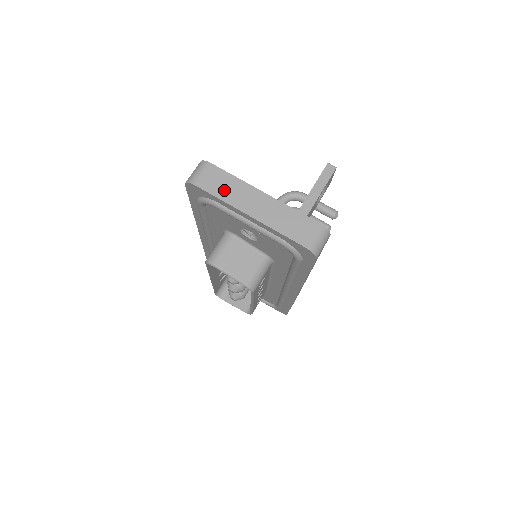
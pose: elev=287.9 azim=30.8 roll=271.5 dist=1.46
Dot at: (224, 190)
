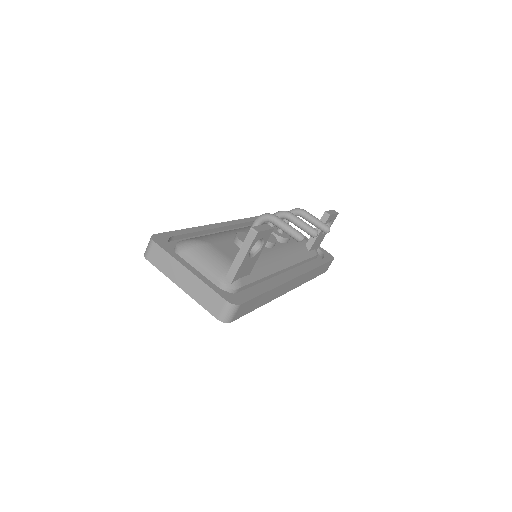
Dot at: (164, 265)
